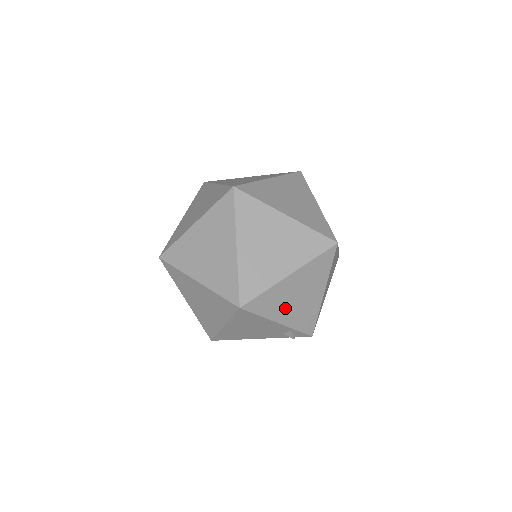
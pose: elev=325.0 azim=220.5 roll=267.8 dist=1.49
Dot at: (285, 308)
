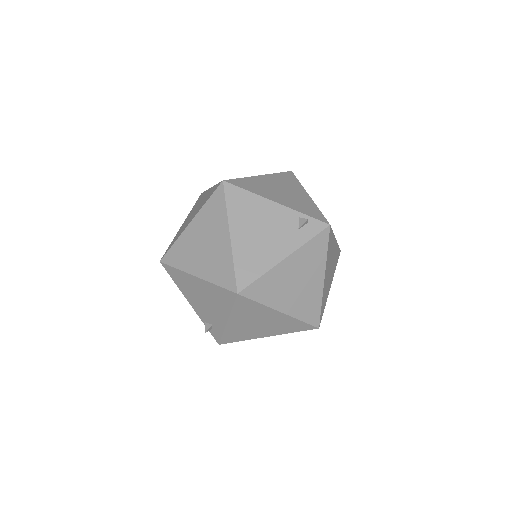
Dot at: (274, 194)
